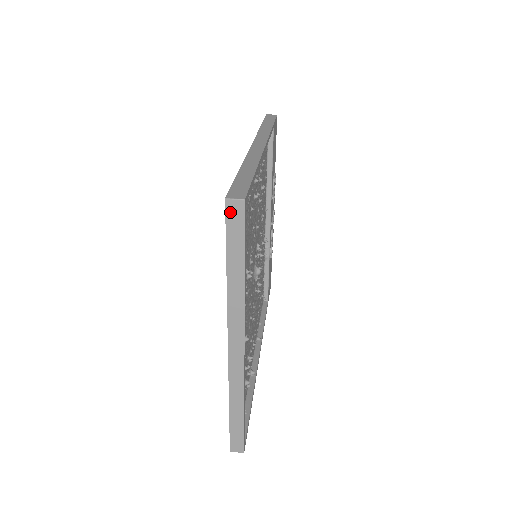
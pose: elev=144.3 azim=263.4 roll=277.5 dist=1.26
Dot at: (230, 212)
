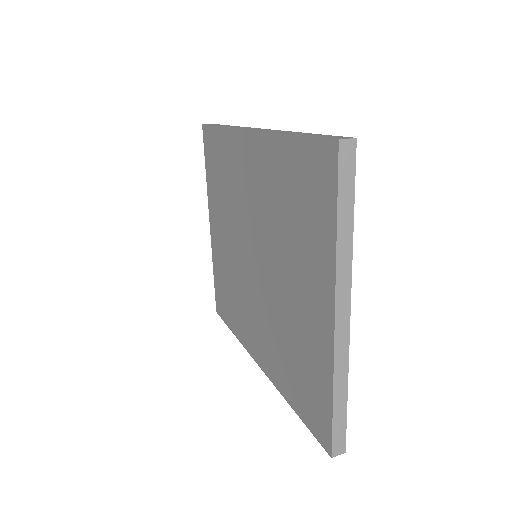
Dot at: (343, 155)
